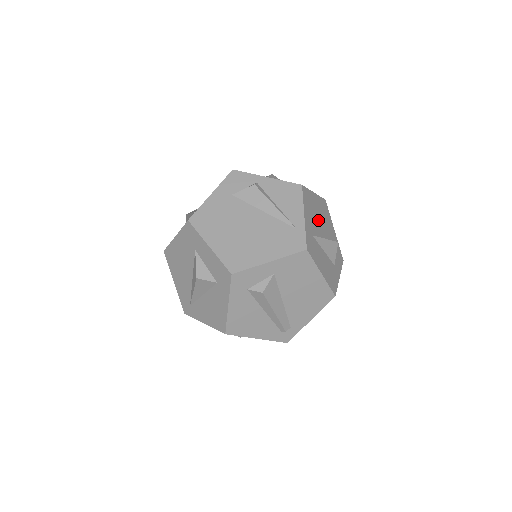
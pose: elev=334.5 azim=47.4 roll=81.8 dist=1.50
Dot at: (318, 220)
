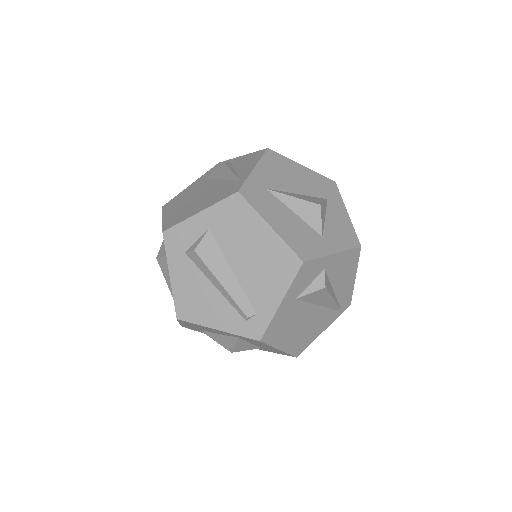
Dot at: (296, 186)
